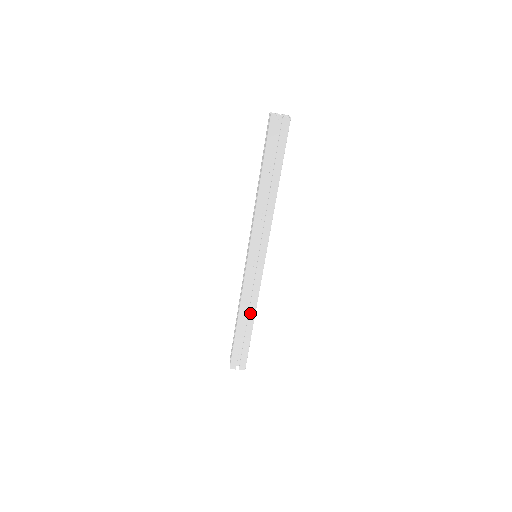
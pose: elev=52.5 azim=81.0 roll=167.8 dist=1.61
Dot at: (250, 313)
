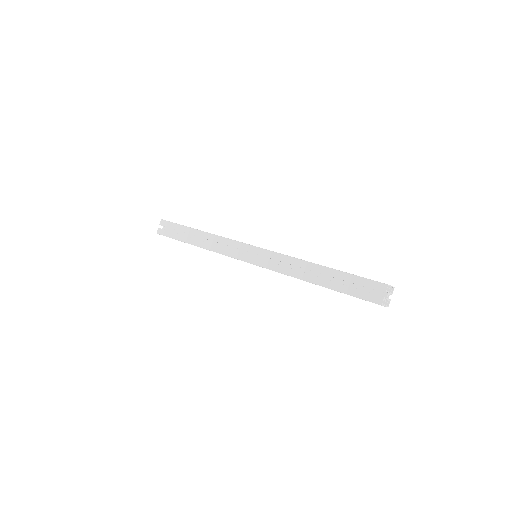
Dot at: occluded
